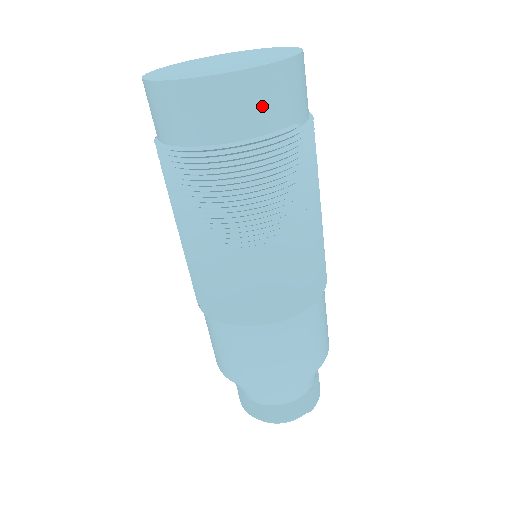
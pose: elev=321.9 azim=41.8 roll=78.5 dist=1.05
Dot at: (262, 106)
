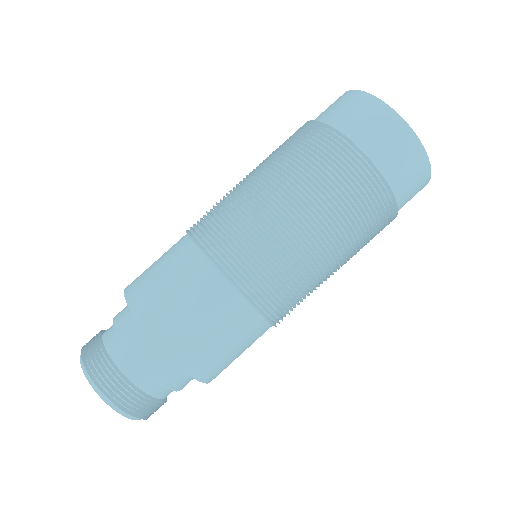
Dot at: (412, 194)
